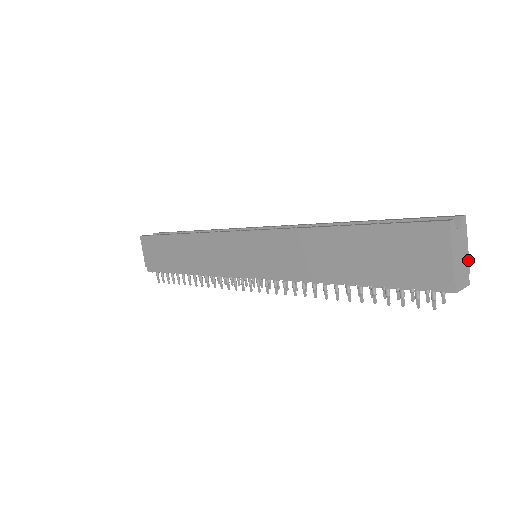
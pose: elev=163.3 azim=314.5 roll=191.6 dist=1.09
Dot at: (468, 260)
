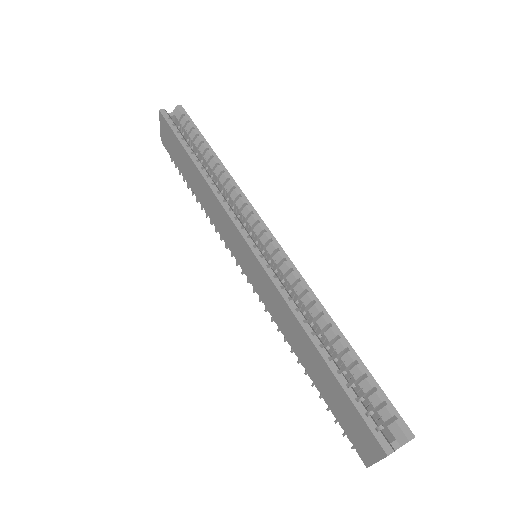
Dot at: occluded
